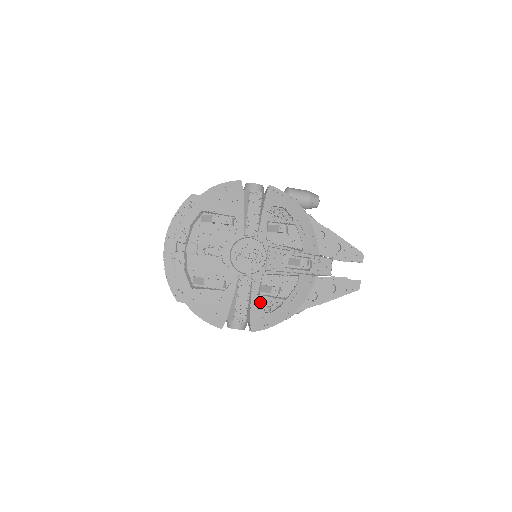
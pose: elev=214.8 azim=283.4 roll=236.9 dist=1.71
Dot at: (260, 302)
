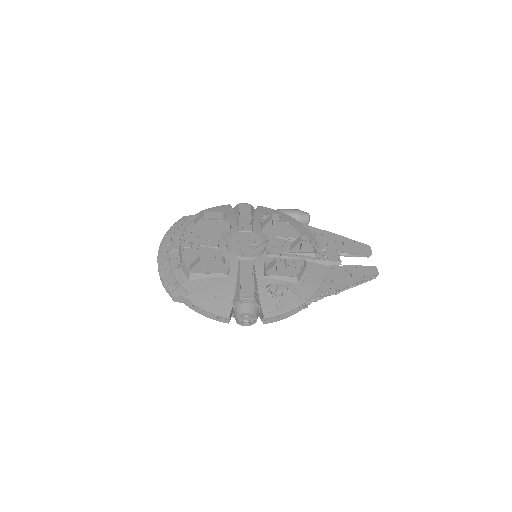
Dot at: (268, 288)
